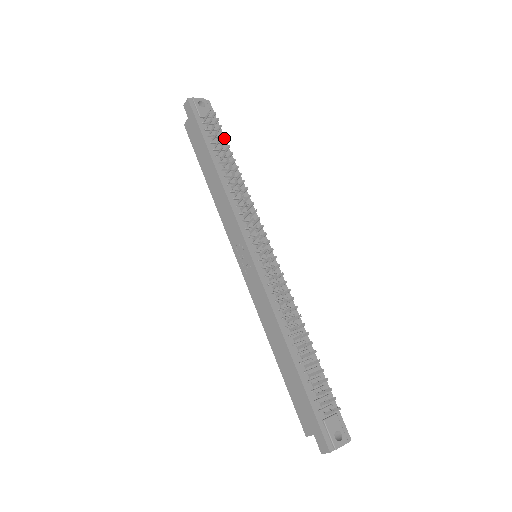
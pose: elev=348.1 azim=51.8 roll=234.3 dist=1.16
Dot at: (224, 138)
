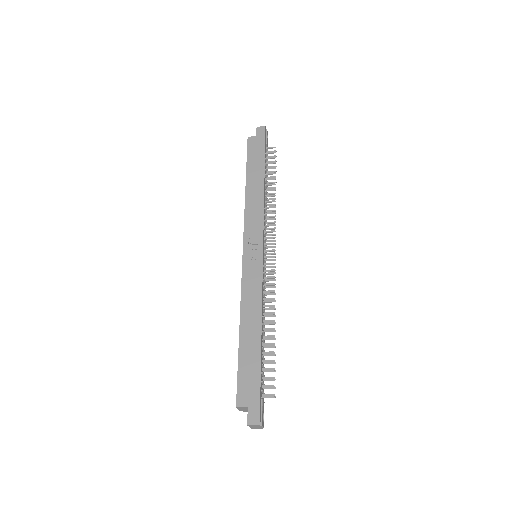
Dot at: occluded
